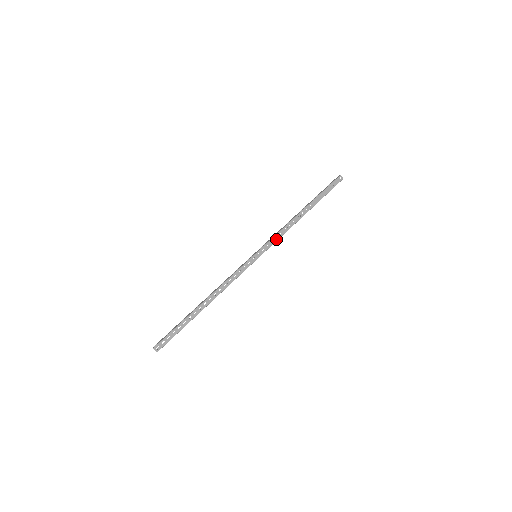
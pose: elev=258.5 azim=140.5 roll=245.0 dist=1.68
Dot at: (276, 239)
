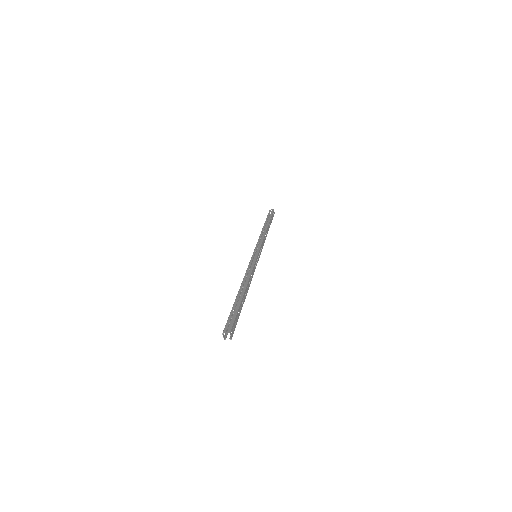
Dot at: (263, 245)
